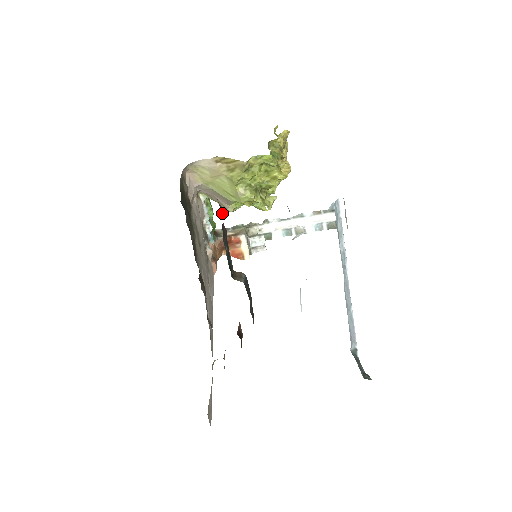
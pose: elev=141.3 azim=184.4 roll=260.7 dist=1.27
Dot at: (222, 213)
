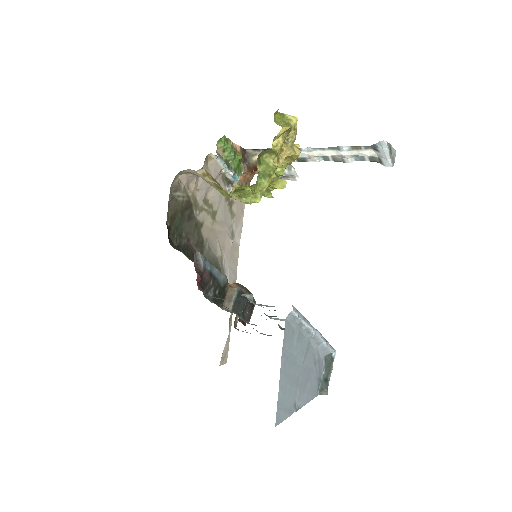
Dot at: (201, 268)
